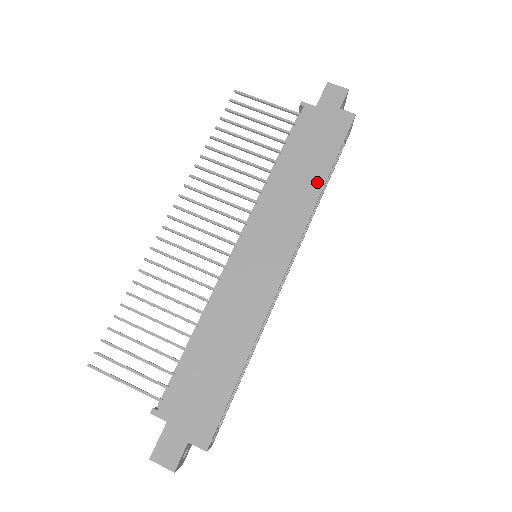
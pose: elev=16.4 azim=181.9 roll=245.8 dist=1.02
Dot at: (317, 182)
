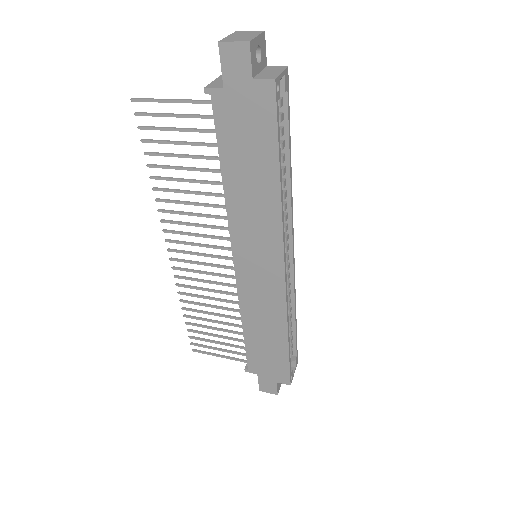
Dot at: (271, 186)
